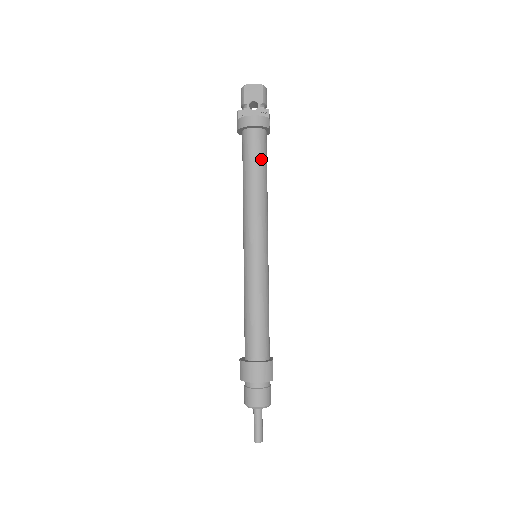
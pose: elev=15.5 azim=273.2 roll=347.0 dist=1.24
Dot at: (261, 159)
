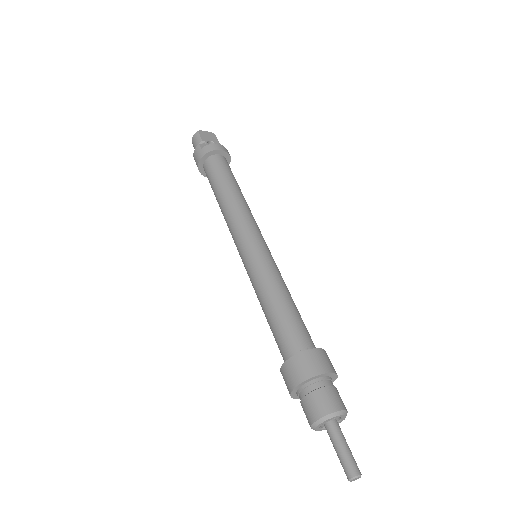
Dot at: occluded
